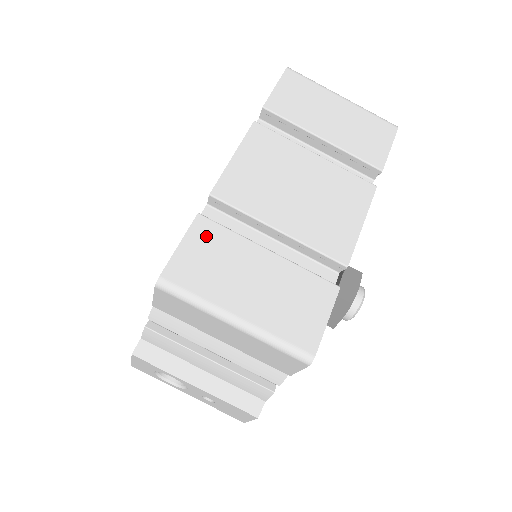
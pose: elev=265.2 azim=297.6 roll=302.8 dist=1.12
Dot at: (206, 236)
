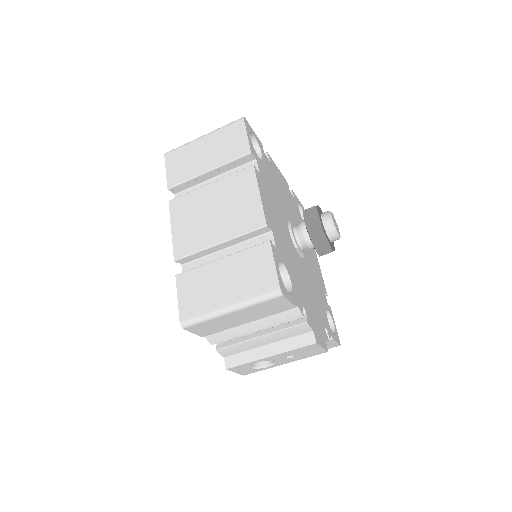
Dot at: (187, 283)
